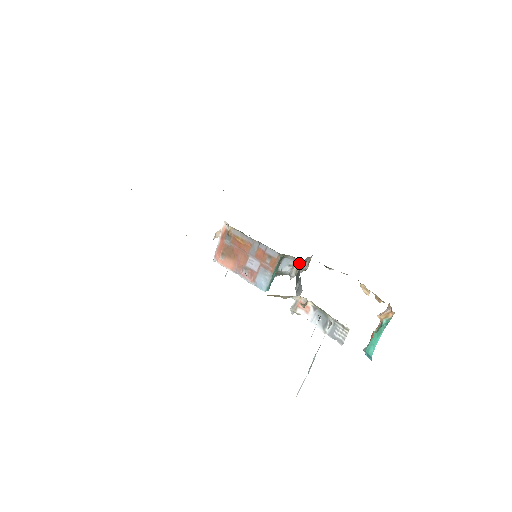
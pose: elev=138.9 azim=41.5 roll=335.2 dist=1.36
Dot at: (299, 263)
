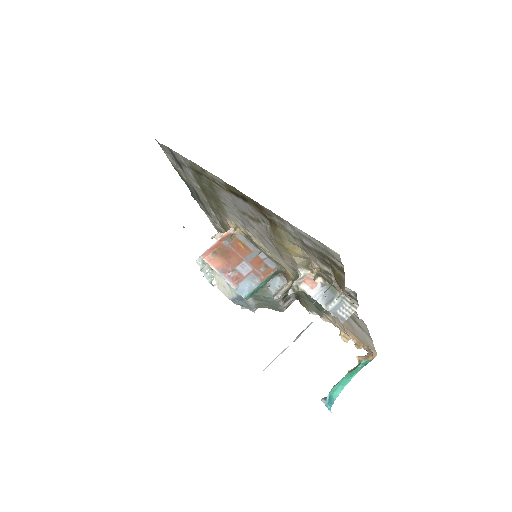
Dot at: (291, 285)
